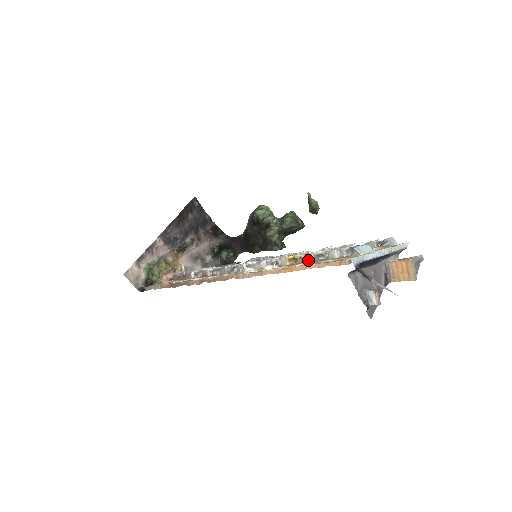
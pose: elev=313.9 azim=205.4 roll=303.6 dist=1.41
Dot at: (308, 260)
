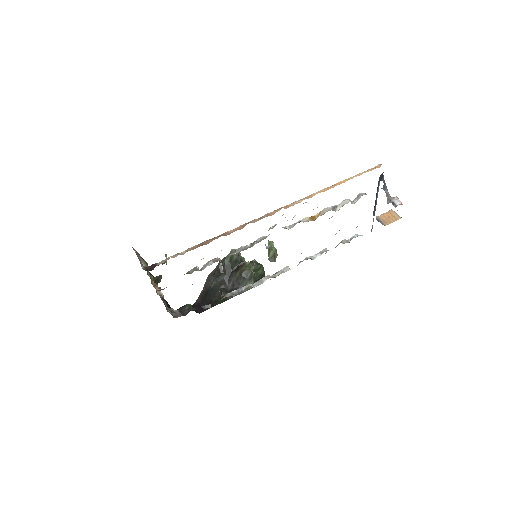
Dot at: (328, 210)
